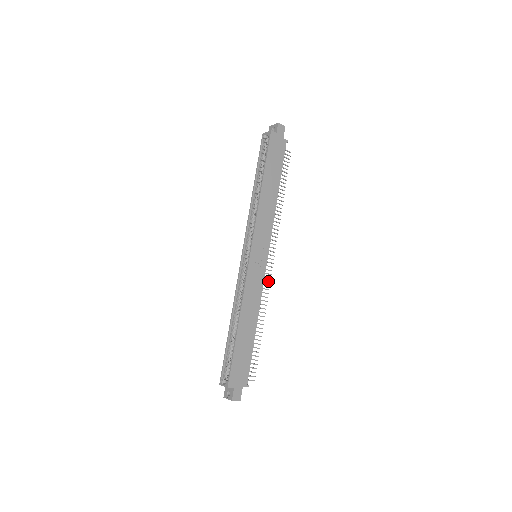
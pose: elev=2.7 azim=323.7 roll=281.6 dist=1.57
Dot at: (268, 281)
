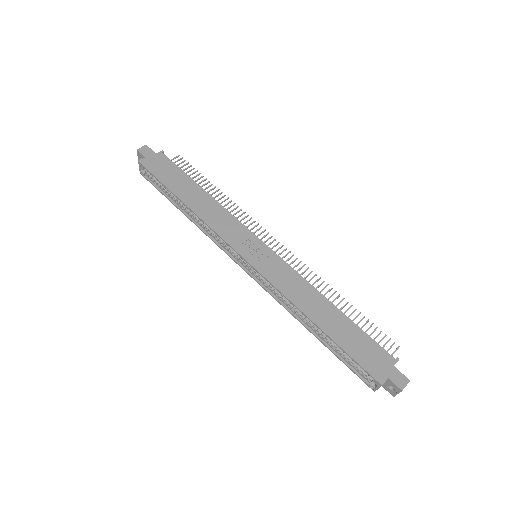
Dot at: (294, 260)
